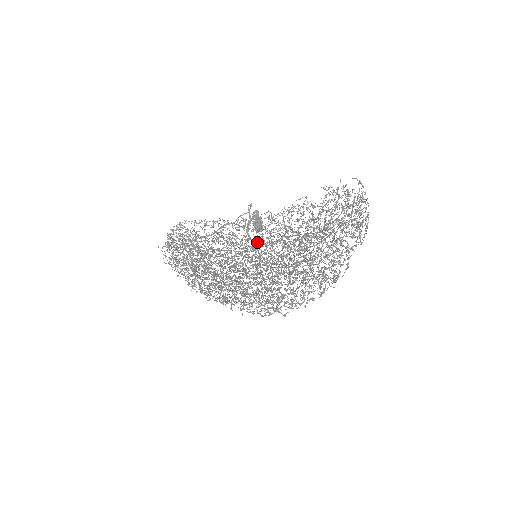
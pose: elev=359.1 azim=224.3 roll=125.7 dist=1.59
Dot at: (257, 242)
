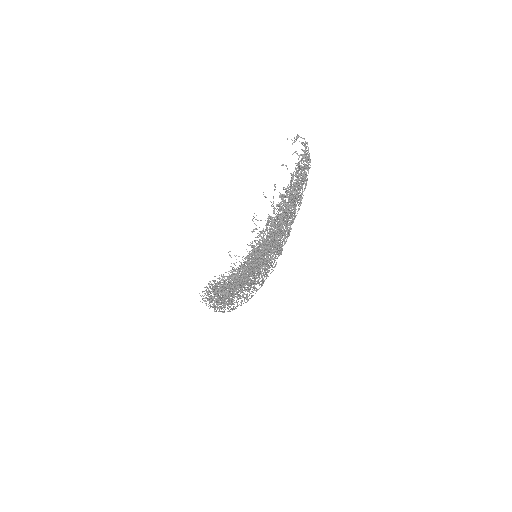
Dot at: occluded
